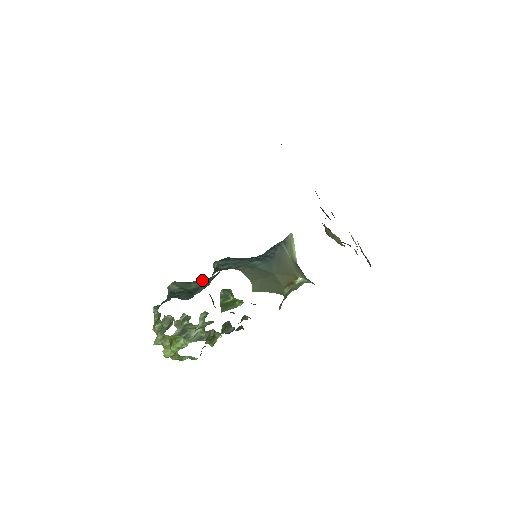
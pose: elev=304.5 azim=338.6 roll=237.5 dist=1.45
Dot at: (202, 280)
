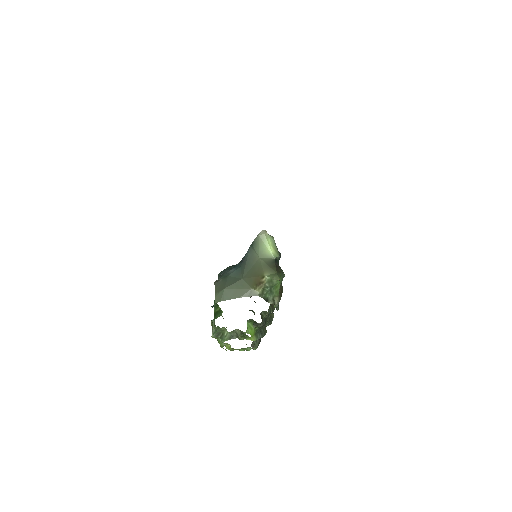
Dot at: occluded
